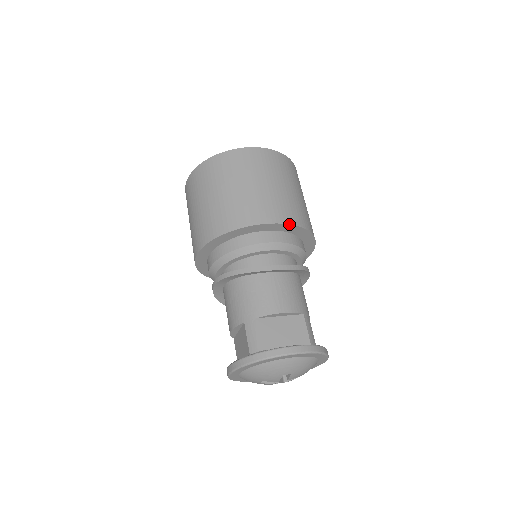
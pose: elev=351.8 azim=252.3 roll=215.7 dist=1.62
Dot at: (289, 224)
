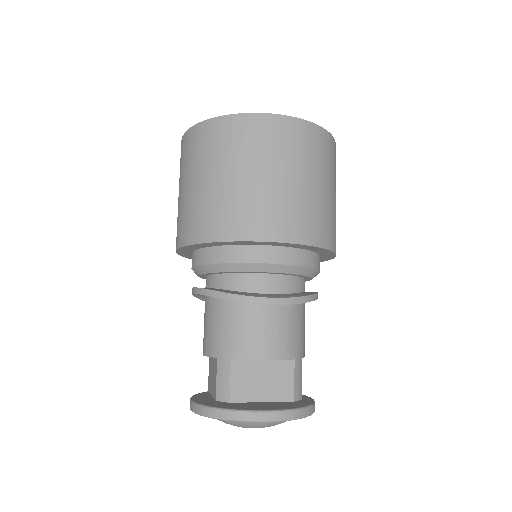
Dot at: (300, 244)
